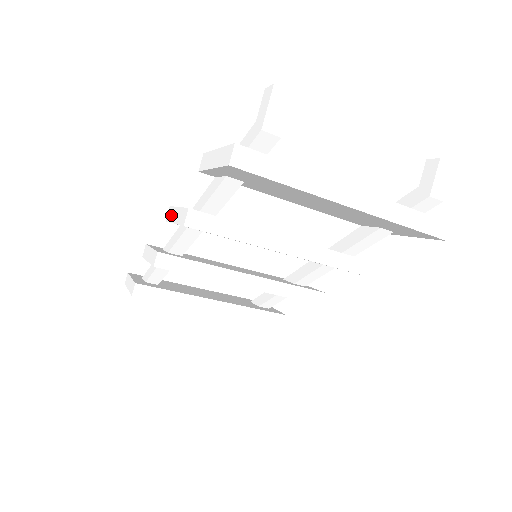
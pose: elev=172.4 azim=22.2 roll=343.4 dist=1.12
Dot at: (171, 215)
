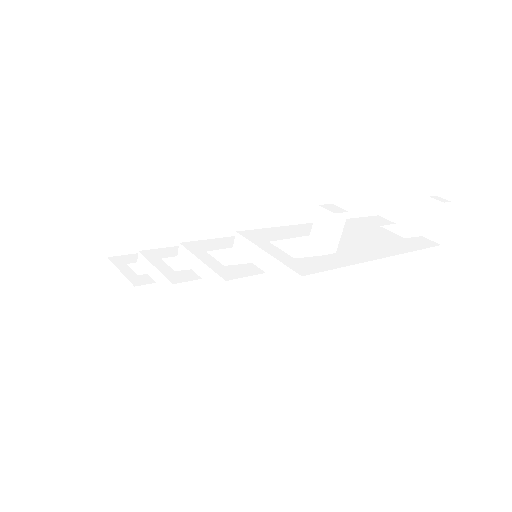
Dot at: (188, 259)
